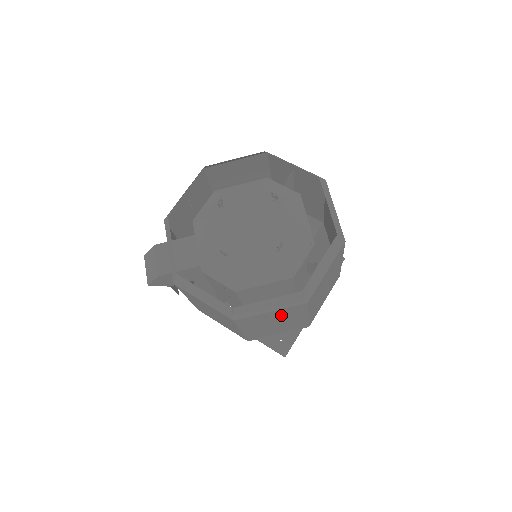
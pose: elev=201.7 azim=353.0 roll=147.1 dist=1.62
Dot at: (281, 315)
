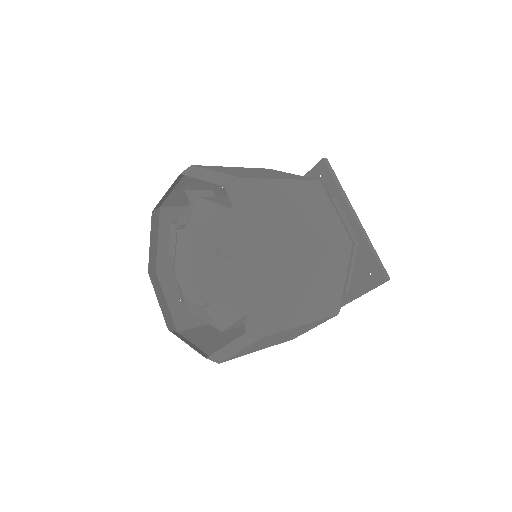
Dot at: (220, 345)
